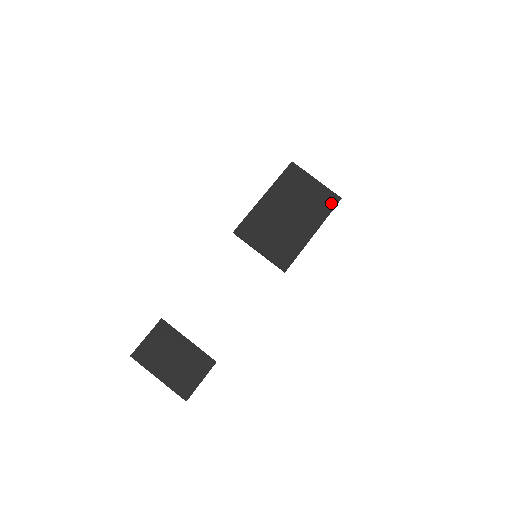
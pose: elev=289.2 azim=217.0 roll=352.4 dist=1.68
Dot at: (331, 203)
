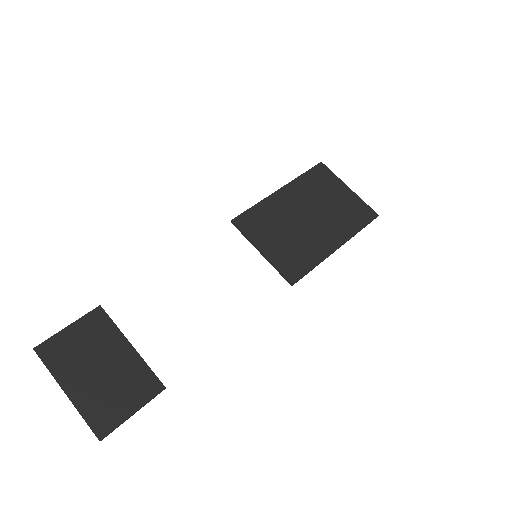
Dot at: (365, 217)
